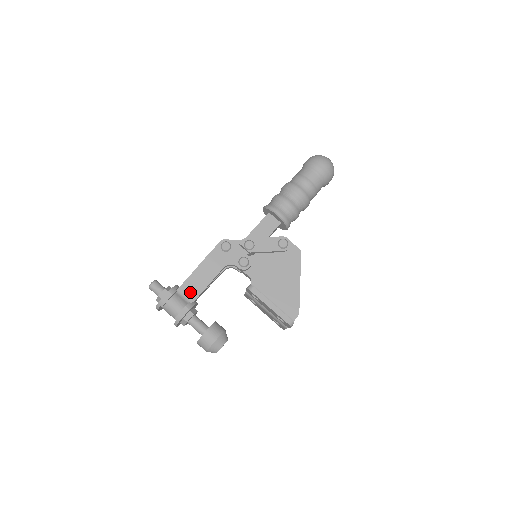
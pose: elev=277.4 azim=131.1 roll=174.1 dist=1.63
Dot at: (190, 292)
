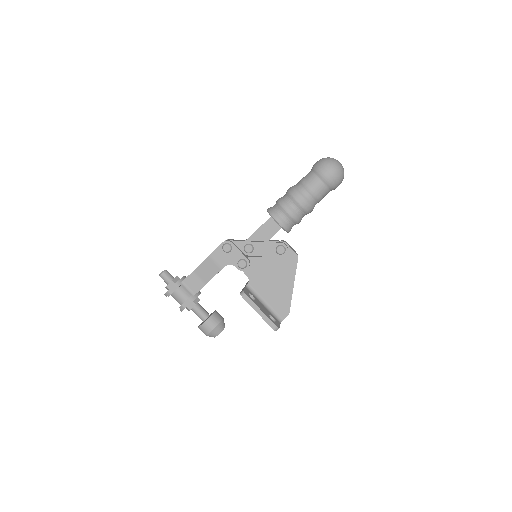
Dot at: (194, 284)
